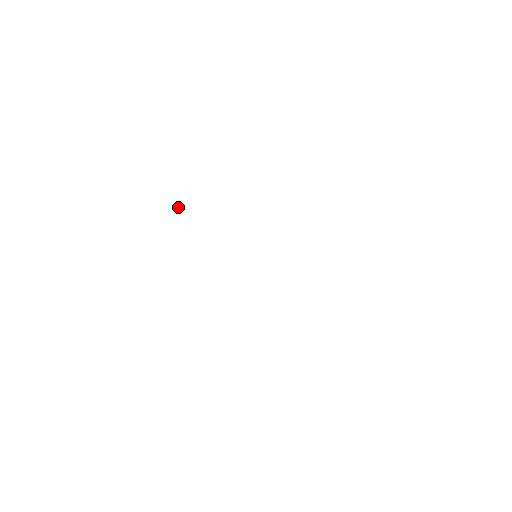
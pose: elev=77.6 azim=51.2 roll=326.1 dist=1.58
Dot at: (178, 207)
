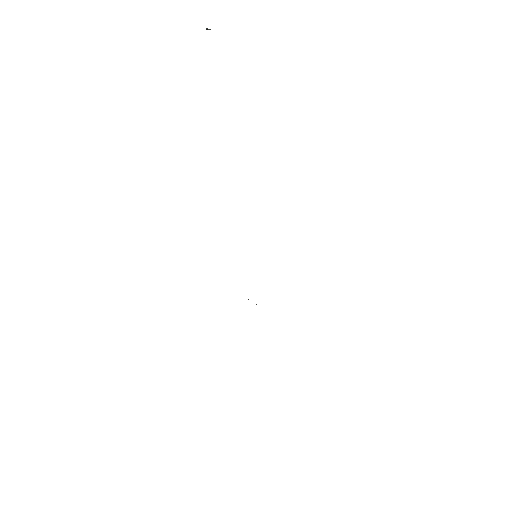
Dot at: occluded
